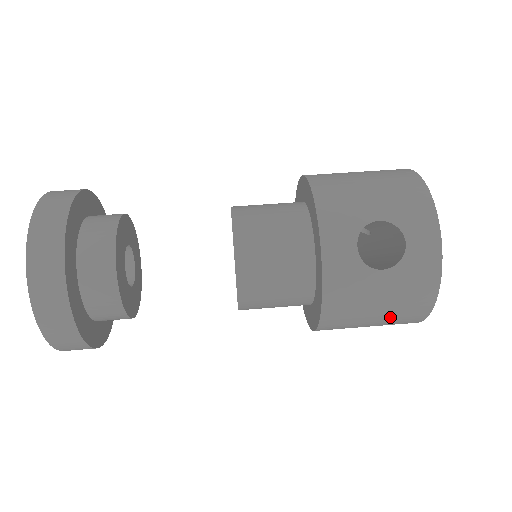
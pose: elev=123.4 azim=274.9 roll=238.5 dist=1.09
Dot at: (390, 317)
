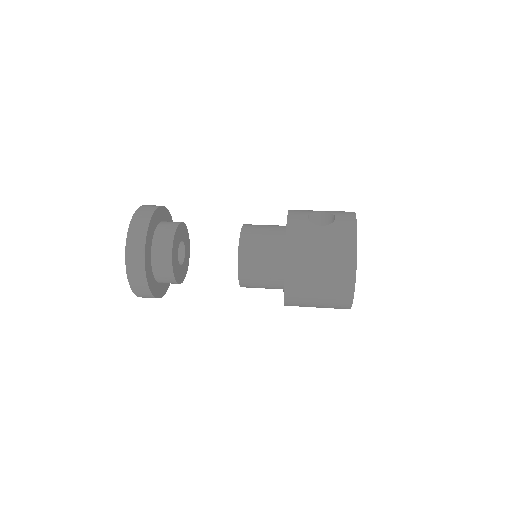
Dot at: (330, 262)
